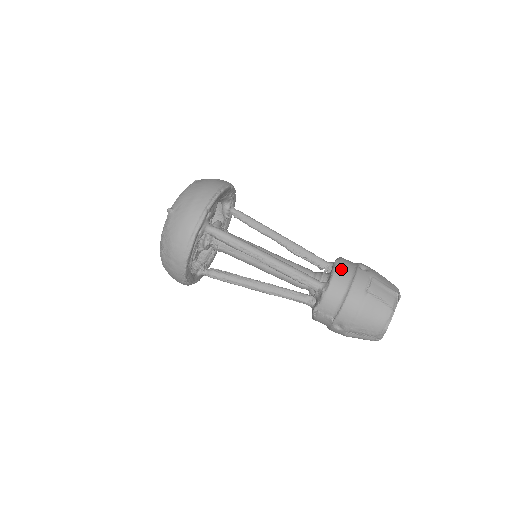
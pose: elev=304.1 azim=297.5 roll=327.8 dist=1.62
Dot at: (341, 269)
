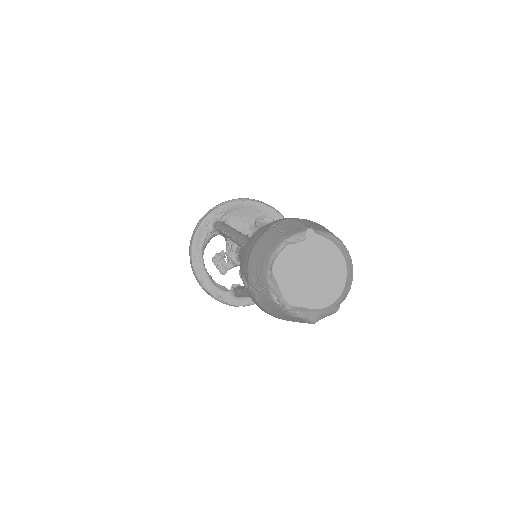
Dot at: occluded
